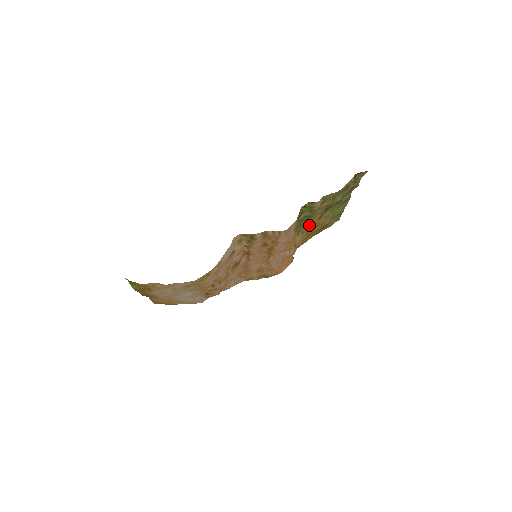
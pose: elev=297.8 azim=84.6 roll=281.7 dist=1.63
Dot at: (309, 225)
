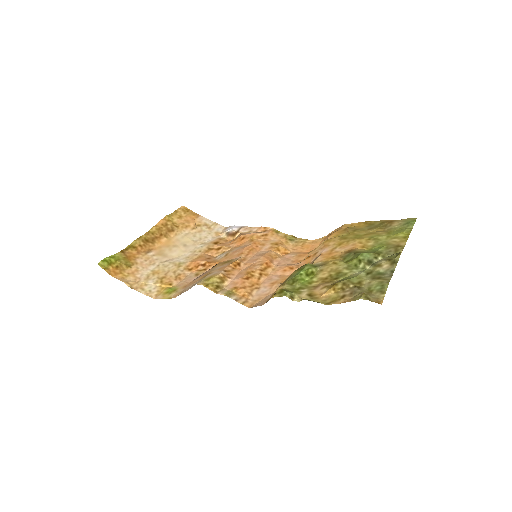
Dot at: (324, 261)
